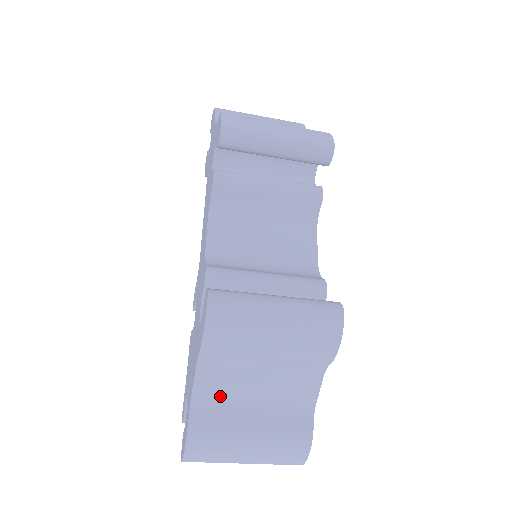
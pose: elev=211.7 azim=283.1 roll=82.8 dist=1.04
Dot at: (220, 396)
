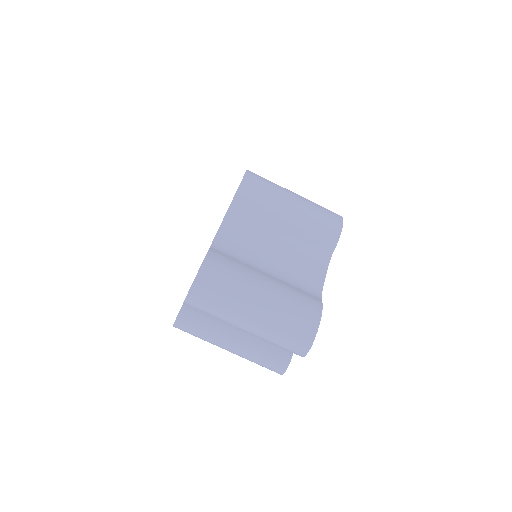
Dot at: (239, 248)
